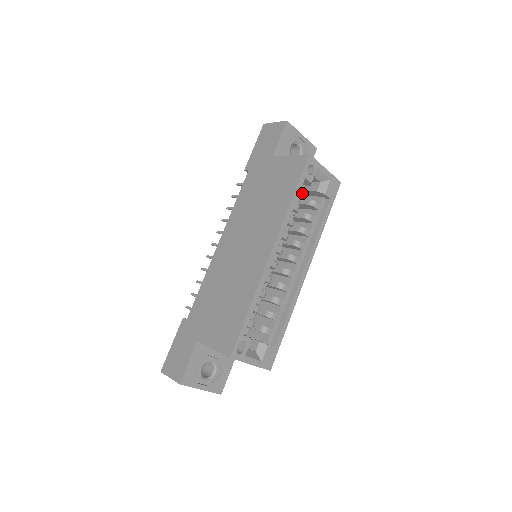
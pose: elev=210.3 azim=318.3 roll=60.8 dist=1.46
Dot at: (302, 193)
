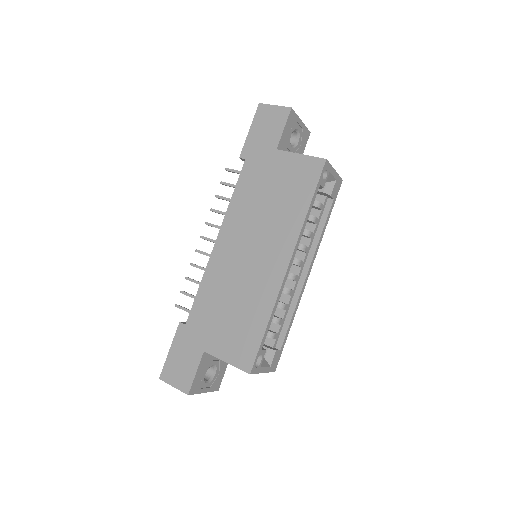
Dot at: occluded
